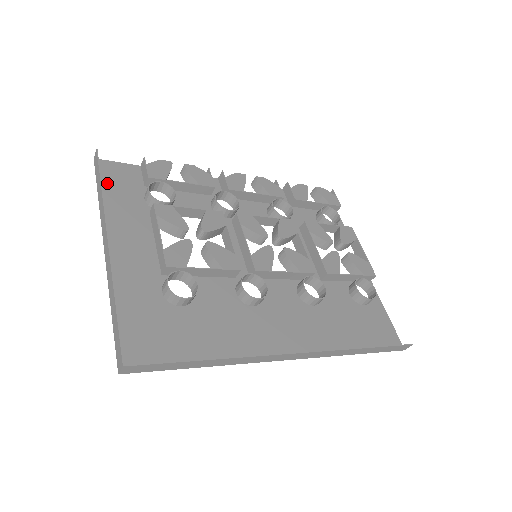
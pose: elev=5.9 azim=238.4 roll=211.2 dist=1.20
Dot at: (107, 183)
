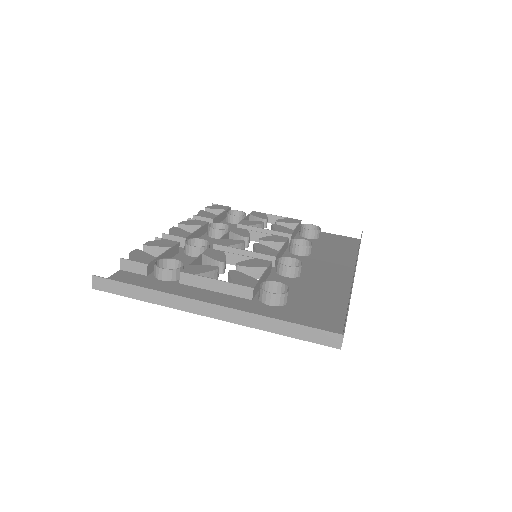
Dot at: occluded
